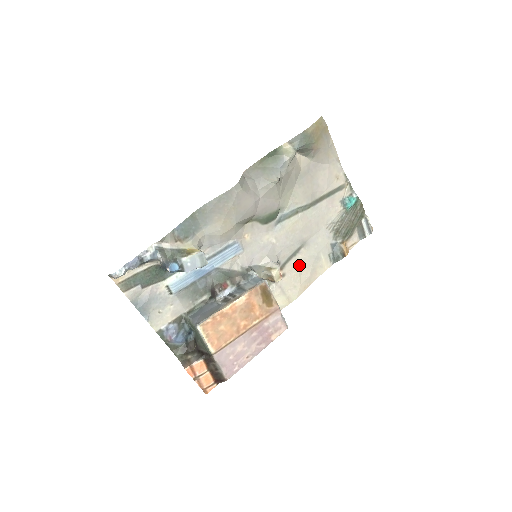
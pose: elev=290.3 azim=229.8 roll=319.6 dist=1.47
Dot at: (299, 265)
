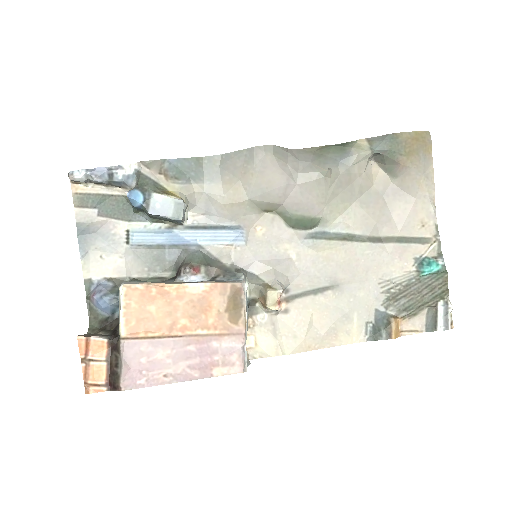
Dot at: (315, 310)
